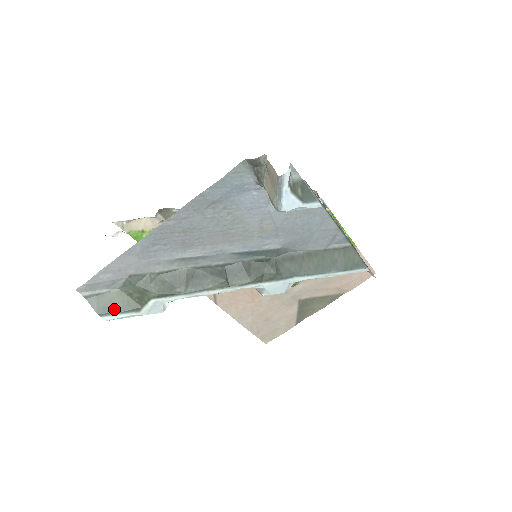
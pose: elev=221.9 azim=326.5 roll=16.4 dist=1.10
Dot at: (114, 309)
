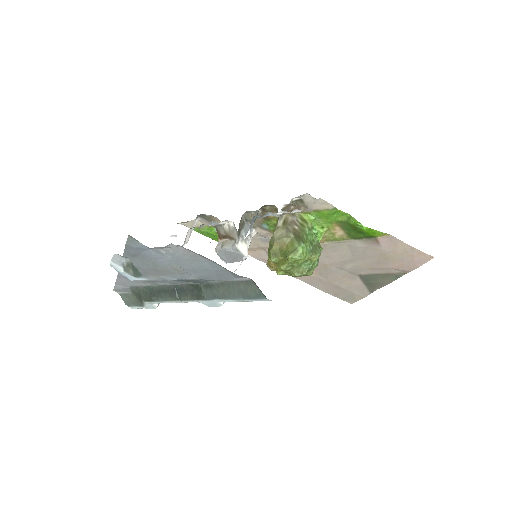
Dot at: (133, 303)
